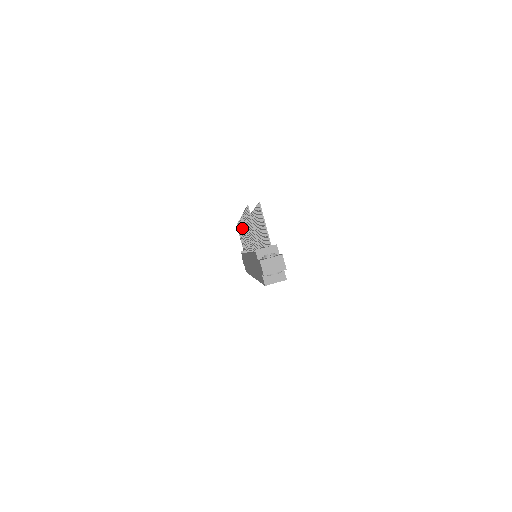
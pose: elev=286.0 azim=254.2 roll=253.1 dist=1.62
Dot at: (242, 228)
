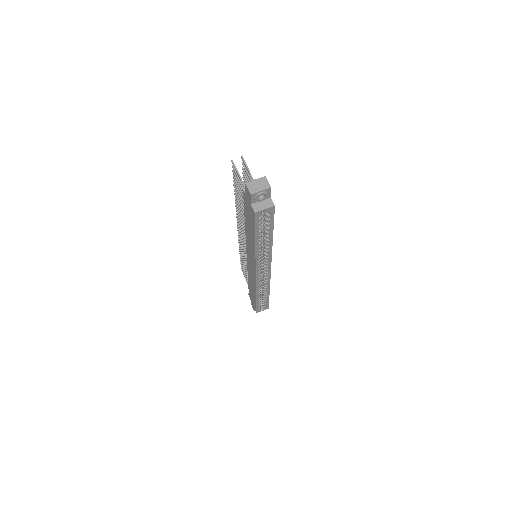
Dot at: (241, 240)
